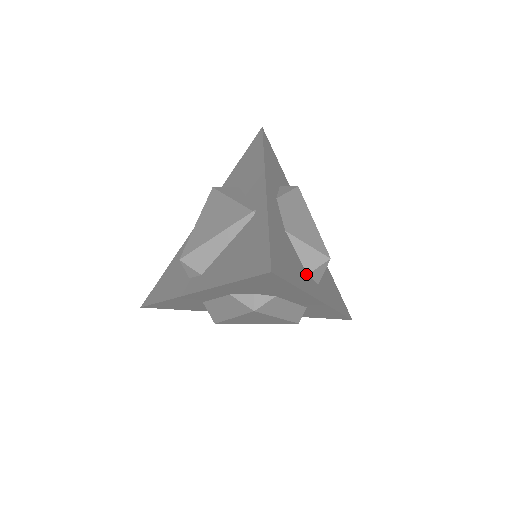
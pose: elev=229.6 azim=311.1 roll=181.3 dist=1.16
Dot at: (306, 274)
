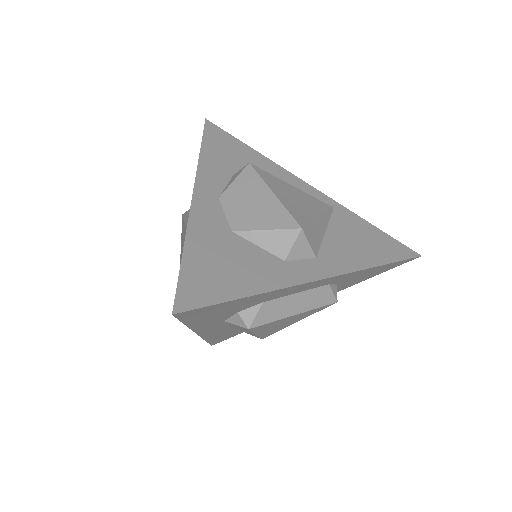
Dot at: (281, 262)
